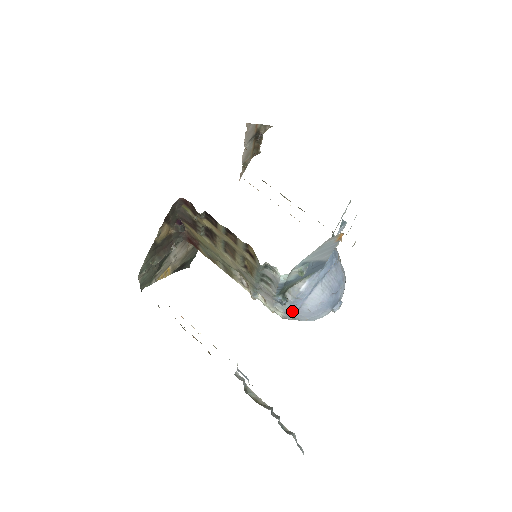
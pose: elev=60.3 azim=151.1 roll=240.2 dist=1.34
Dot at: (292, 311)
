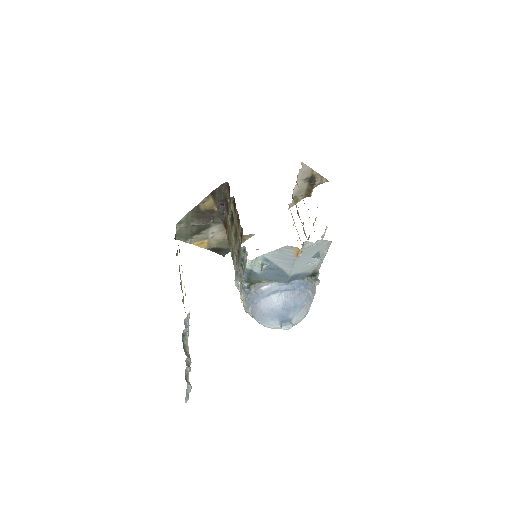
Dot at: (250, 303)
